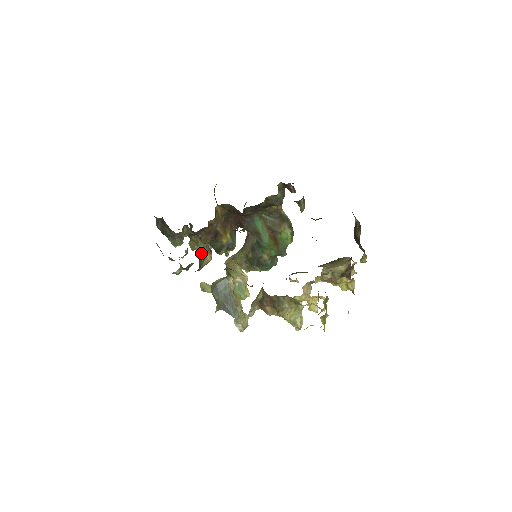
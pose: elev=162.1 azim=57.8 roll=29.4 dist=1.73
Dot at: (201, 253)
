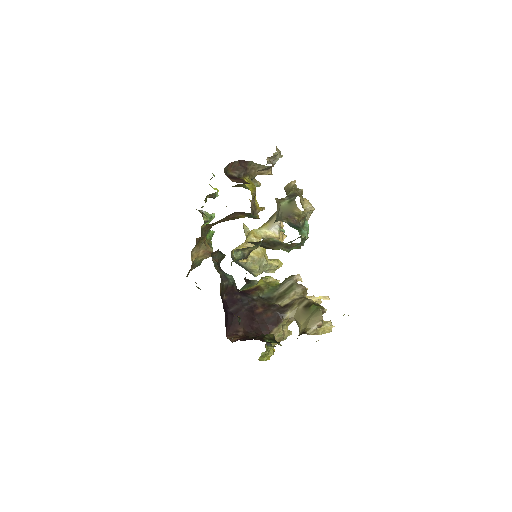
Dot at: occluded
